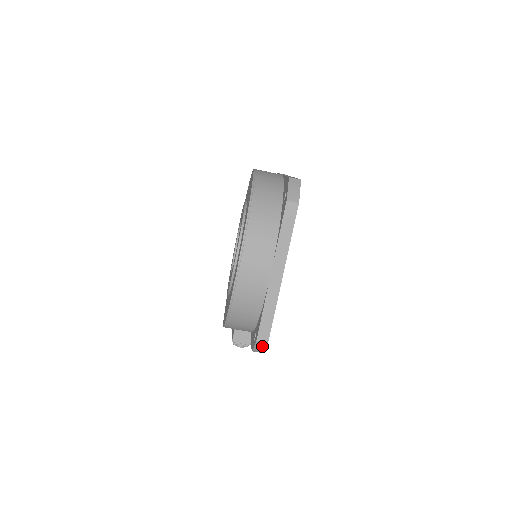
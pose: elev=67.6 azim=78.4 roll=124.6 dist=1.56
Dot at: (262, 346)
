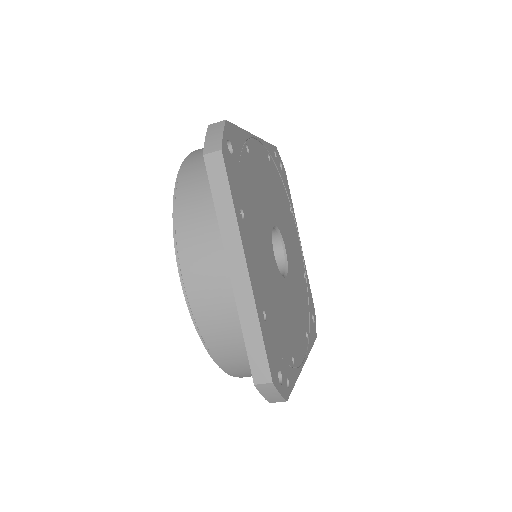
Dot at: occluded
